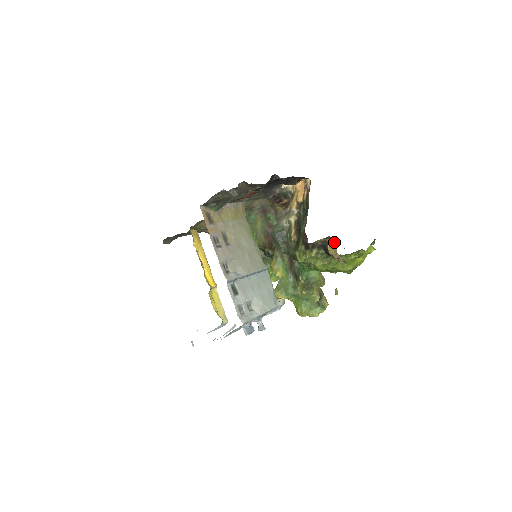
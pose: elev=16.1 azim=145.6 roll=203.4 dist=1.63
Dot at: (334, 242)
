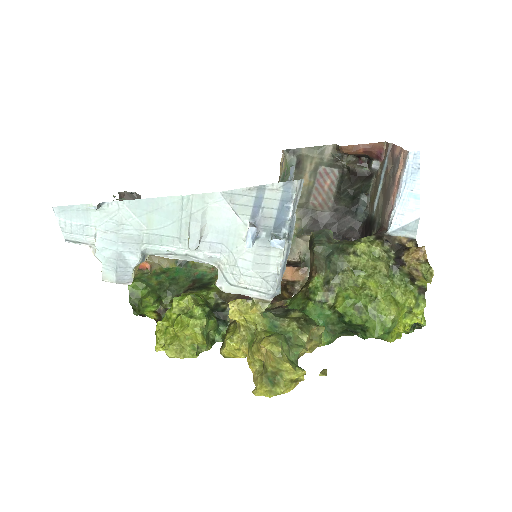
Dot at: occluded
